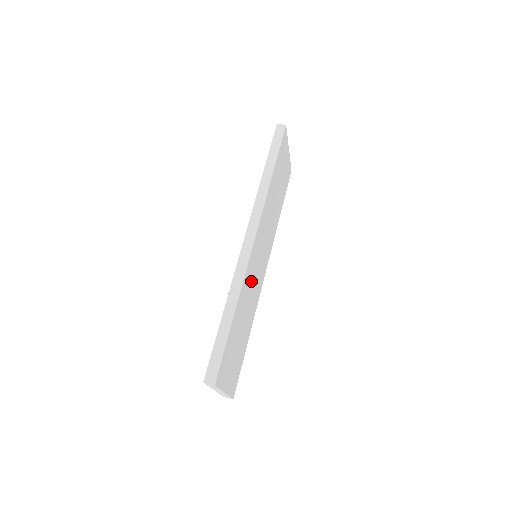
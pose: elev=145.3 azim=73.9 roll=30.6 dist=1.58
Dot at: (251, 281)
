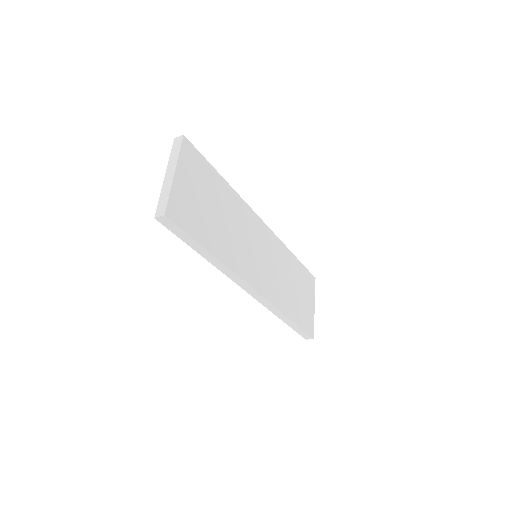
Dot at: (245, 230)
